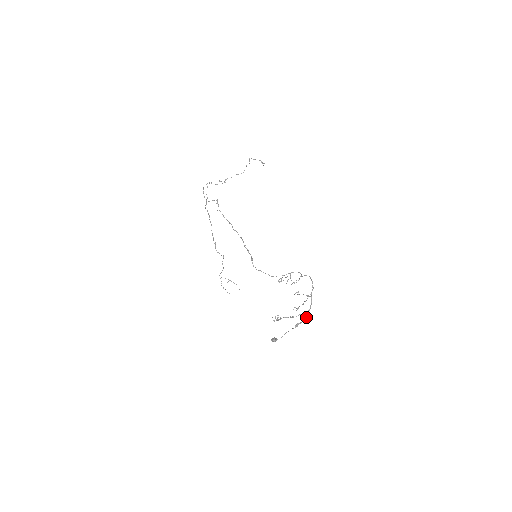
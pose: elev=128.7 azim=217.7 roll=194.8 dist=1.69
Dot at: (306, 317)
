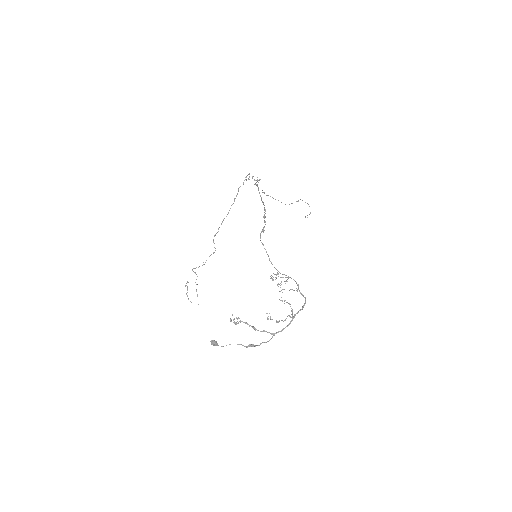
Dot at: (270, 339)
